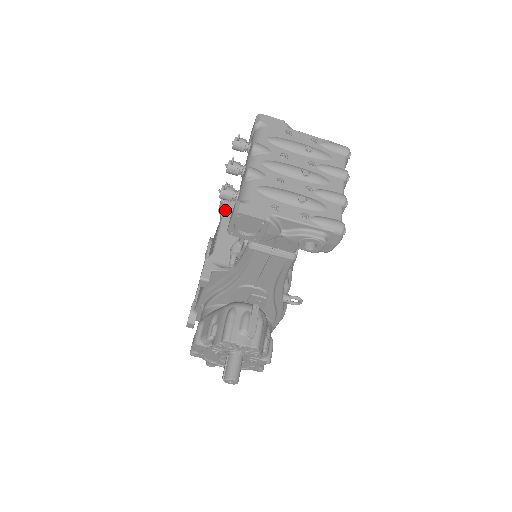
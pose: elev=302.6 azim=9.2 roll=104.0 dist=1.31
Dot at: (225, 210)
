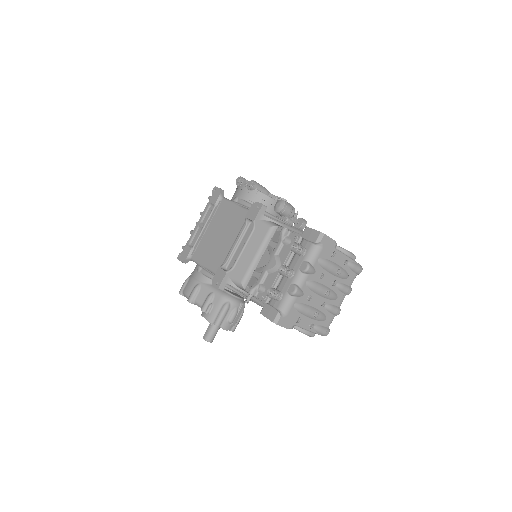
Dot at: (253, 232)
